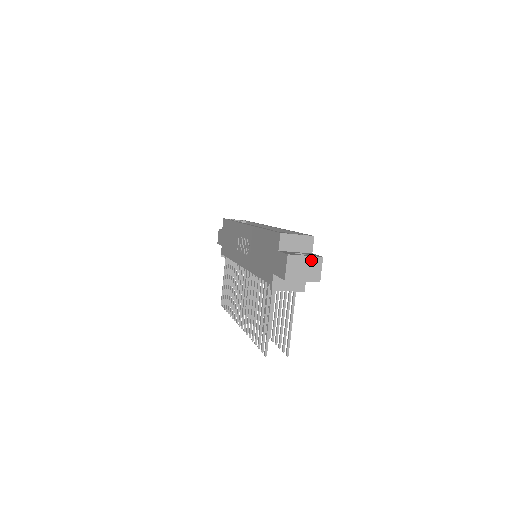
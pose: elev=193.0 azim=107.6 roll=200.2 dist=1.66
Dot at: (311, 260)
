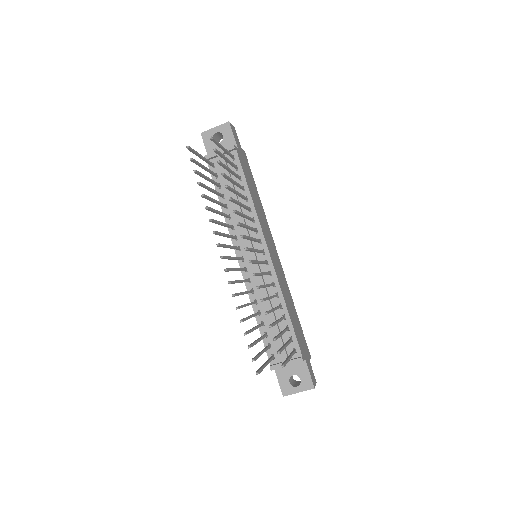
Dot at: occluded
